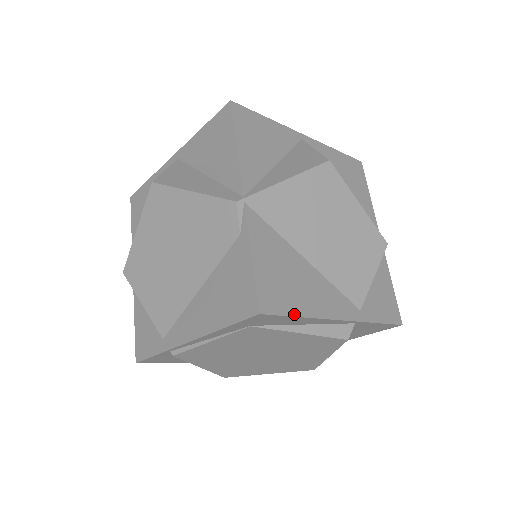
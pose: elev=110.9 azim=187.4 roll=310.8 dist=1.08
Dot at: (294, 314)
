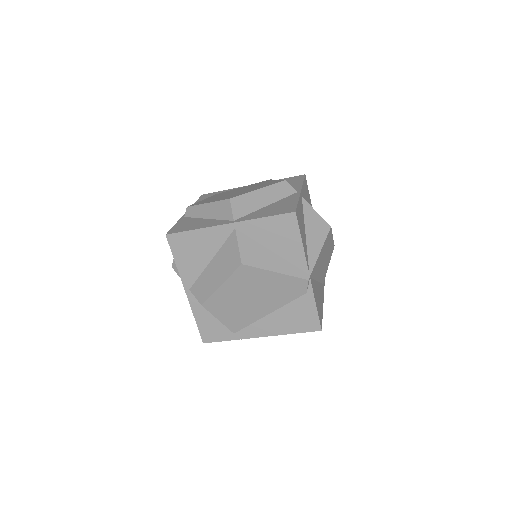
Dot at: (322, 316)
